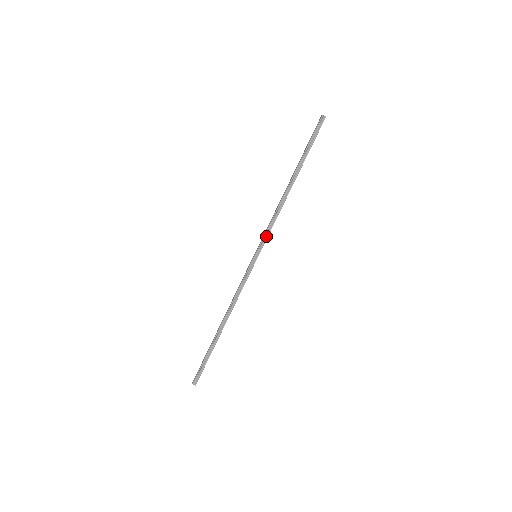
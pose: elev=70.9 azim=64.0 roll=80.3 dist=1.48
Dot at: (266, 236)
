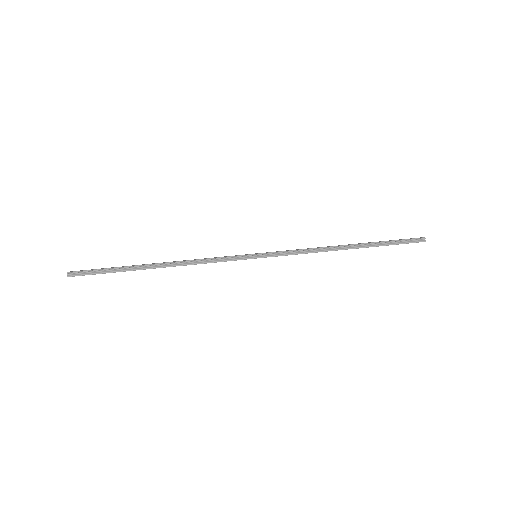
Dot at: (283, 253)
